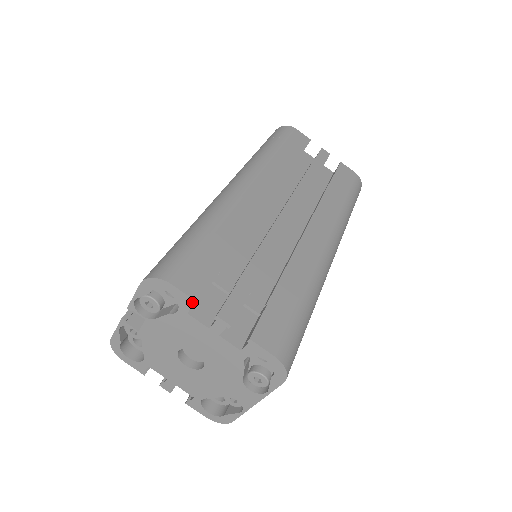
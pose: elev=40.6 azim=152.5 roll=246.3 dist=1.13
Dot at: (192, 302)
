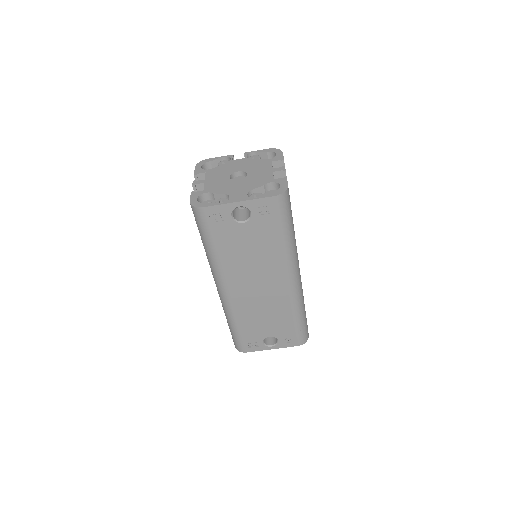
Dot at: (282, 159)
